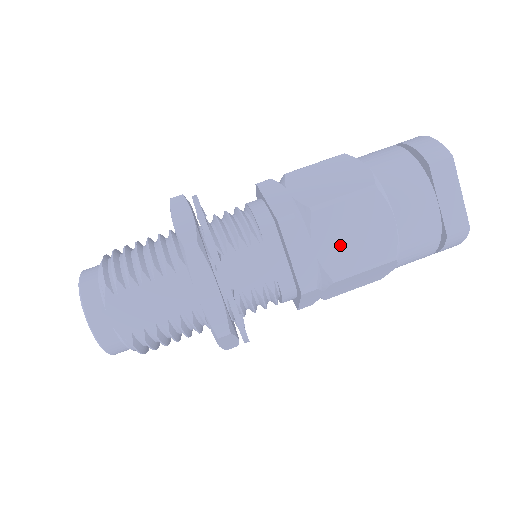
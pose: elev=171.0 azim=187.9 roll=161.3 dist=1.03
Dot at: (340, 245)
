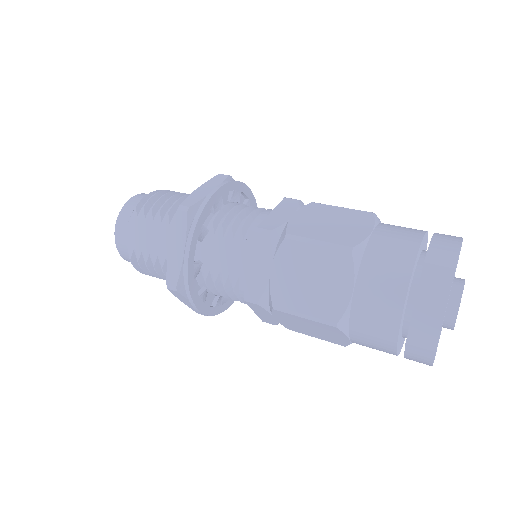
Dot at: (293, 281)
